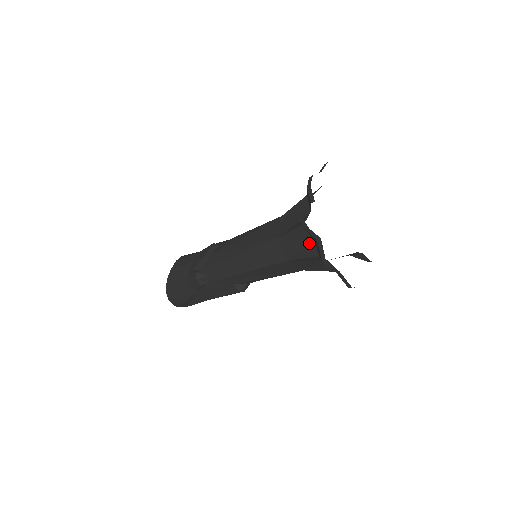
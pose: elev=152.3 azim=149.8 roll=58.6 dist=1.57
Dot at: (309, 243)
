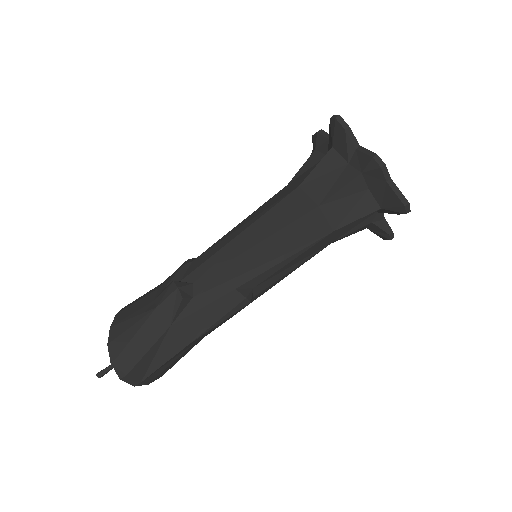
Dot at: (342, 169)
